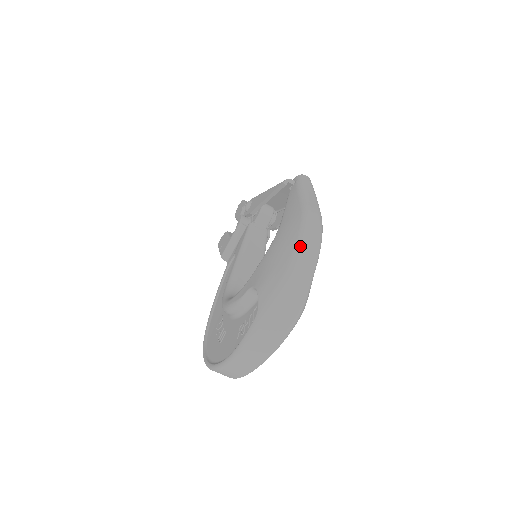
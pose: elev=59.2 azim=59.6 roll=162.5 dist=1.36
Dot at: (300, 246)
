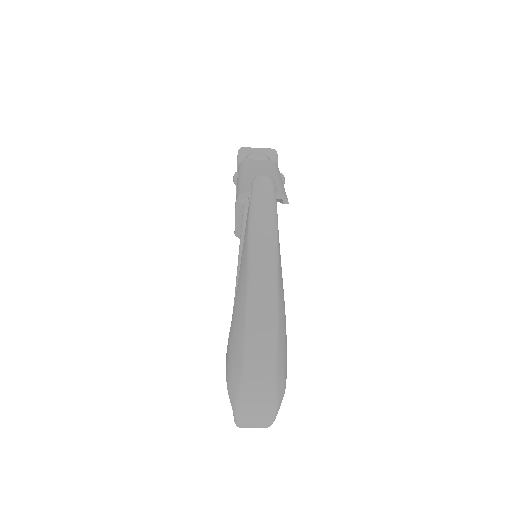
Dot at: (248, 348)
